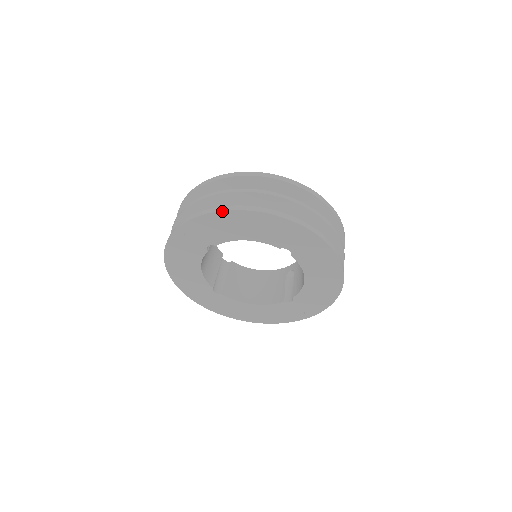
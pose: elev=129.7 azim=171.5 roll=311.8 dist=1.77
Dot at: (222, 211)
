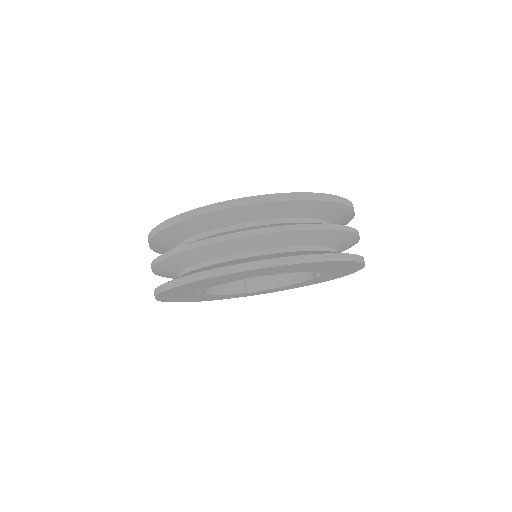
Dot at: (164, 291)
